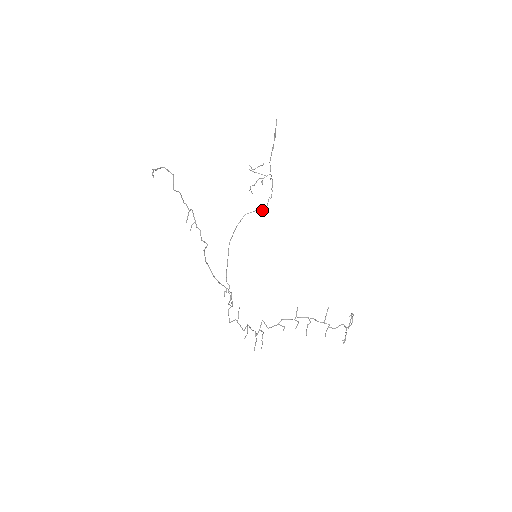
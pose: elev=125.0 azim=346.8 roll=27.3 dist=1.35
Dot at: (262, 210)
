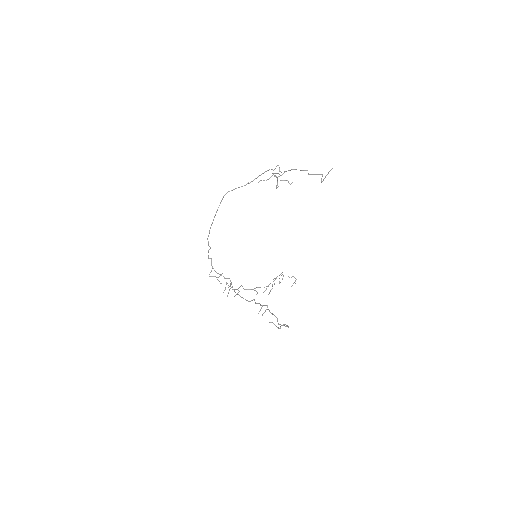
Dot at: occluded
